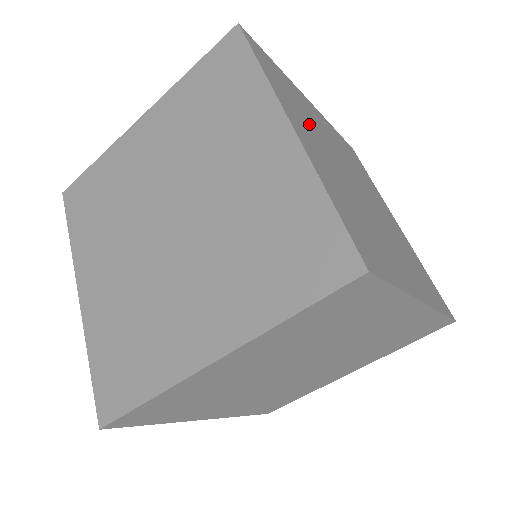
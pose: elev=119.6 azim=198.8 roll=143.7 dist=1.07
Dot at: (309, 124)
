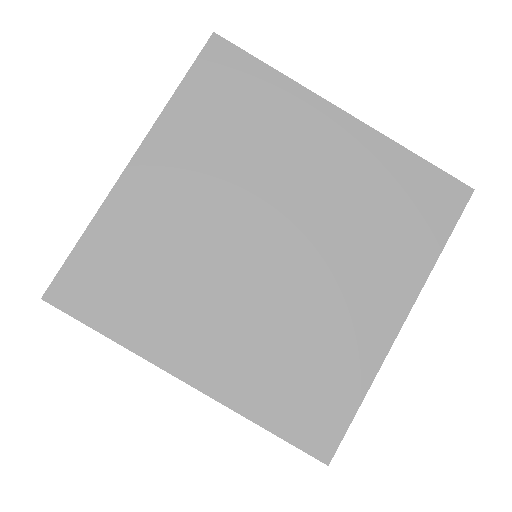
Dot at: (226, 155)
